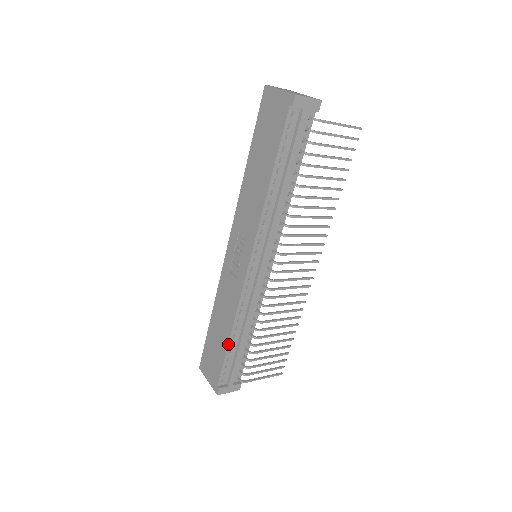
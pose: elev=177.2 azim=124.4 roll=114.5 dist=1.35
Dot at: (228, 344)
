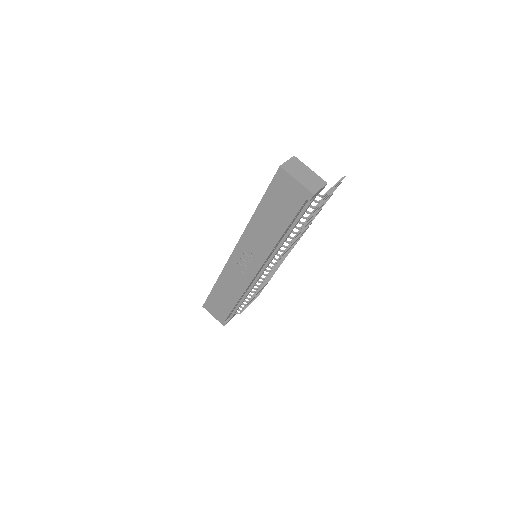
Dot at: occluded
